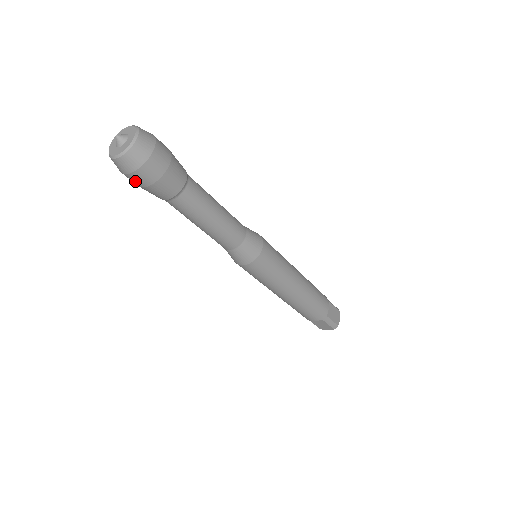
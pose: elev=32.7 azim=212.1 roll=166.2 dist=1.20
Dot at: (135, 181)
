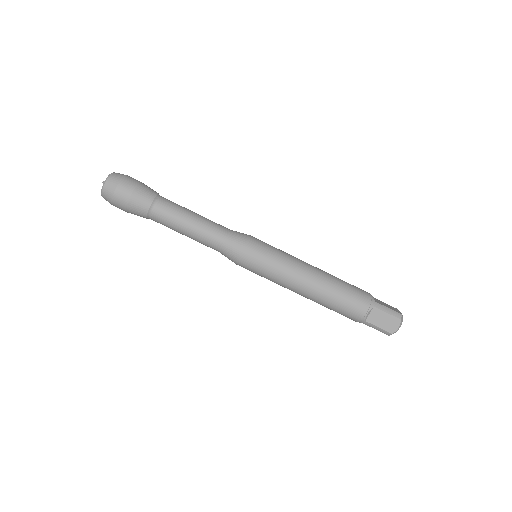
Dot at: (121, 198)
